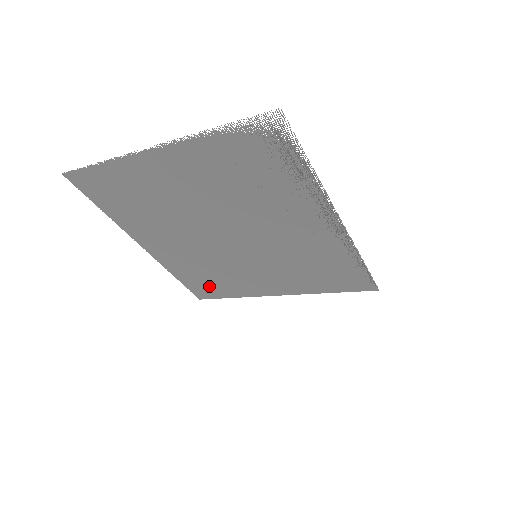
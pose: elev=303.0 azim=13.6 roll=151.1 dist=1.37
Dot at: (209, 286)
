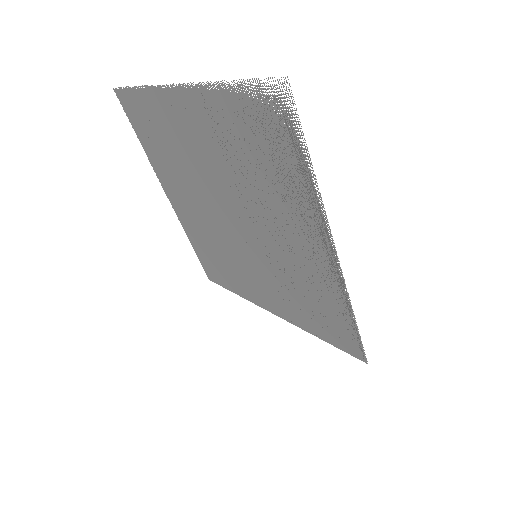
Dot at: (217, 269)
